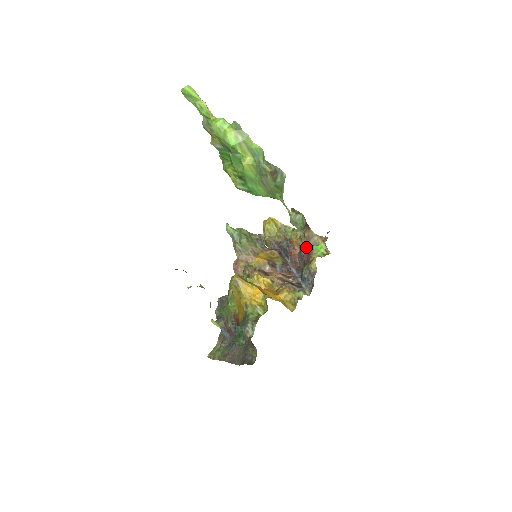
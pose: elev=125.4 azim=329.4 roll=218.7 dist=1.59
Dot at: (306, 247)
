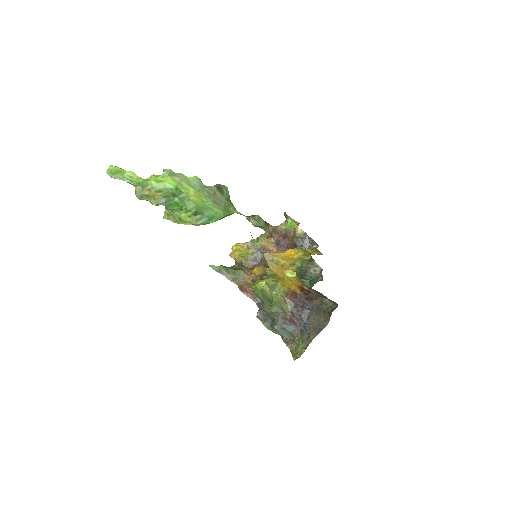
Dot at: (279, 237)
